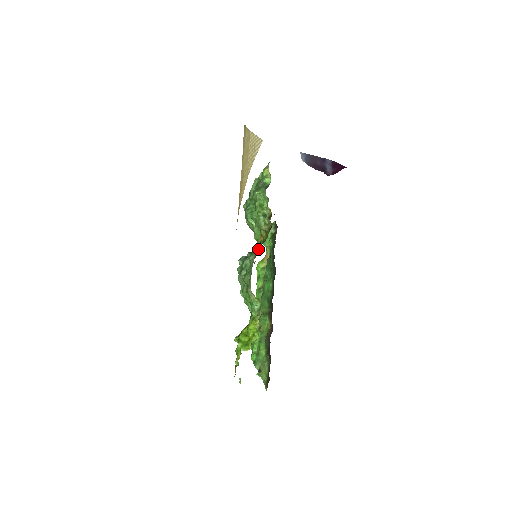
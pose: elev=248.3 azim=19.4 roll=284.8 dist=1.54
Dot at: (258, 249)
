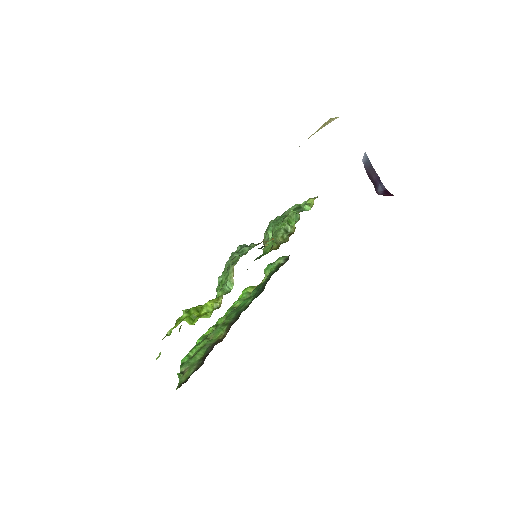
Dot at: (261, 256)
